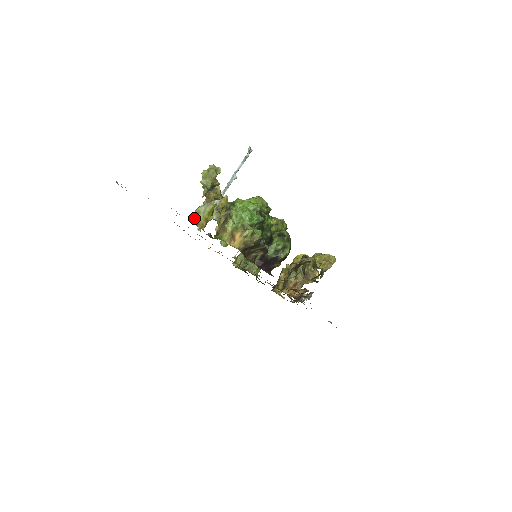
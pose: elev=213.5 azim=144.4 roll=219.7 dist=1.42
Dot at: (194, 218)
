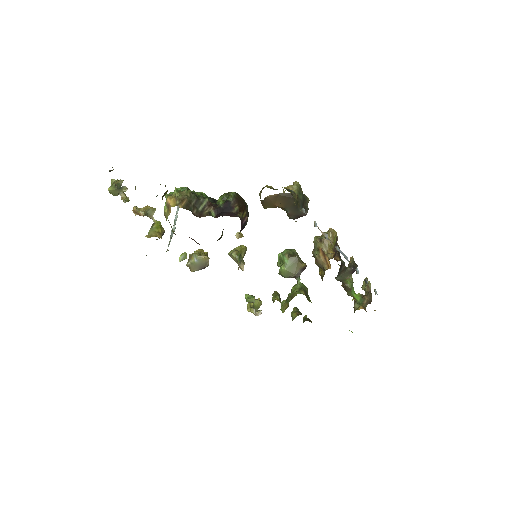
Dot at: occluded
